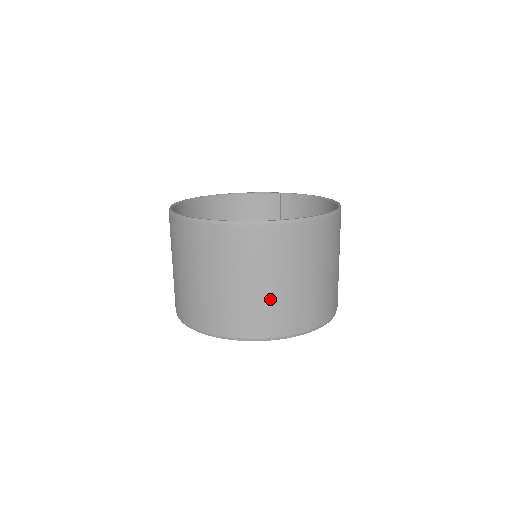
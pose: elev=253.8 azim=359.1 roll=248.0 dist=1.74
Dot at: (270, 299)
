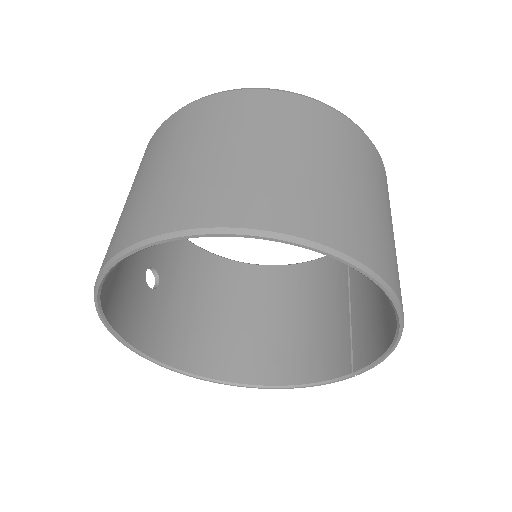
Dot at: (176, 177)
